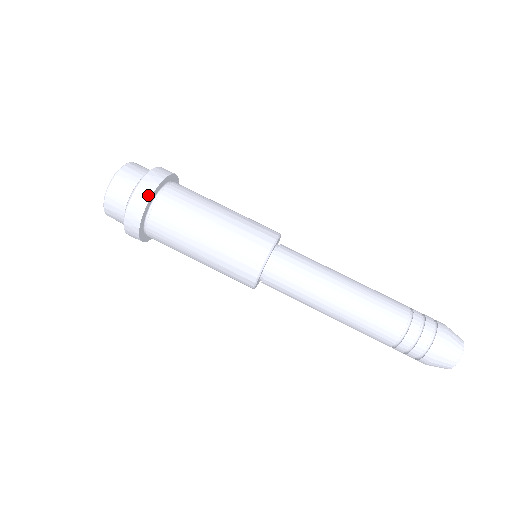
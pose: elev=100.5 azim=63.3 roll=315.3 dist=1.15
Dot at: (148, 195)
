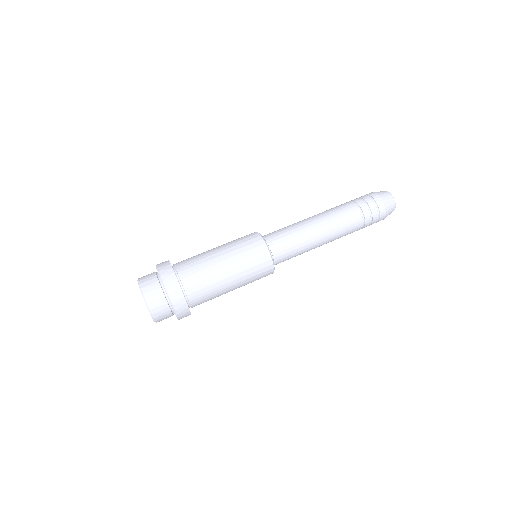
Dot at: (182, 297)
